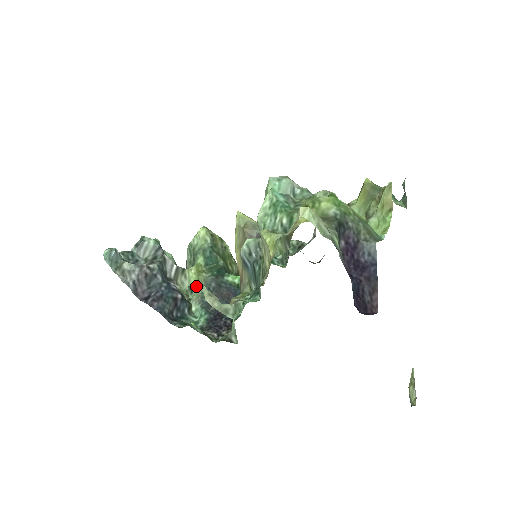
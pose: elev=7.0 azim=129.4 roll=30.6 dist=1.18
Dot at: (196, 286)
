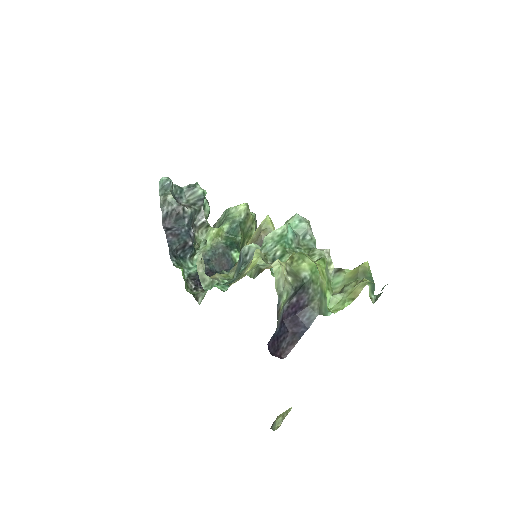
Dot at: (209, 243)
